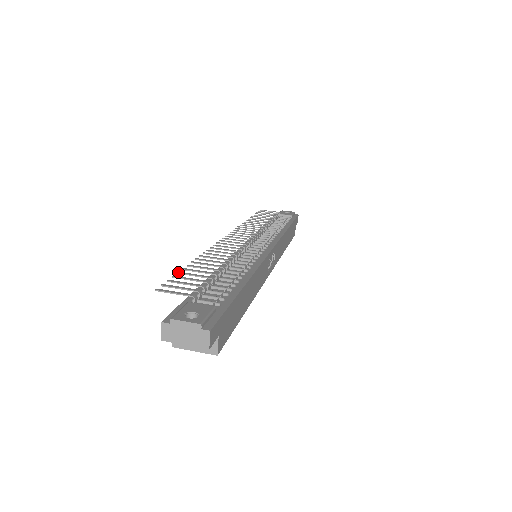
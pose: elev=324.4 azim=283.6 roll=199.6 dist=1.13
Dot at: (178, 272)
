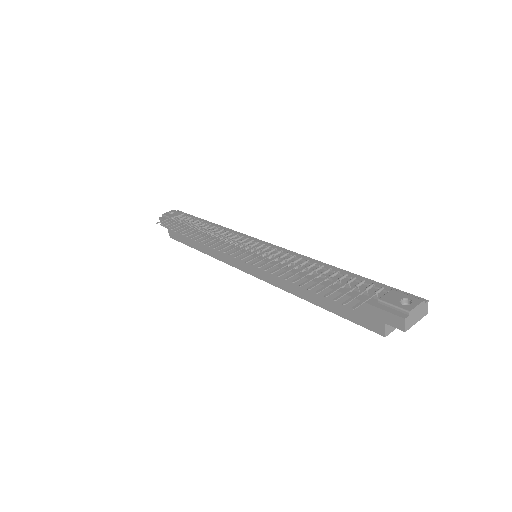
Dot at: (317, 292)
